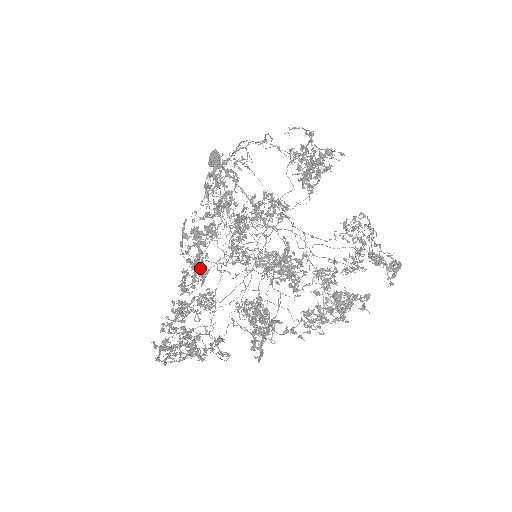
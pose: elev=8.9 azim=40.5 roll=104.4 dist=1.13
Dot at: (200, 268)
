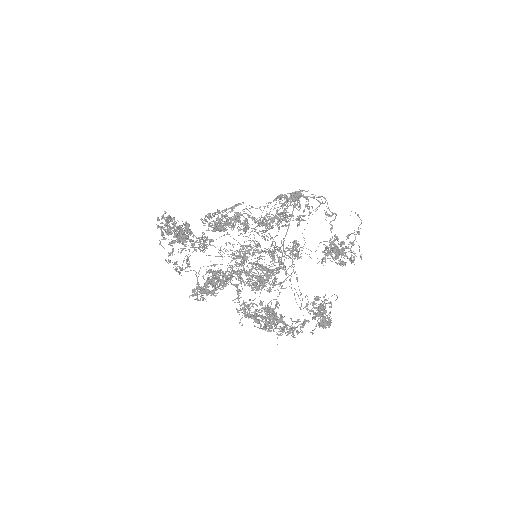
Dot at: occluded
